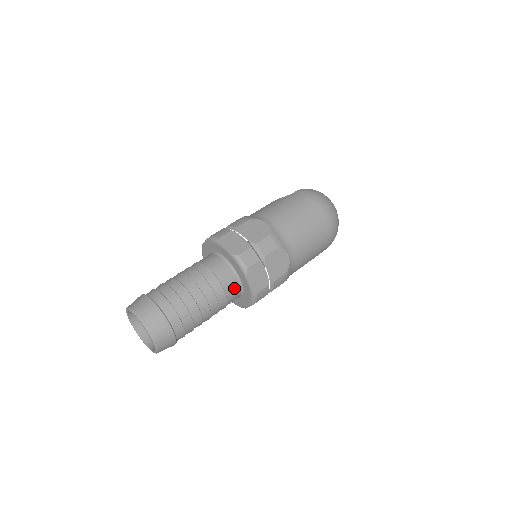
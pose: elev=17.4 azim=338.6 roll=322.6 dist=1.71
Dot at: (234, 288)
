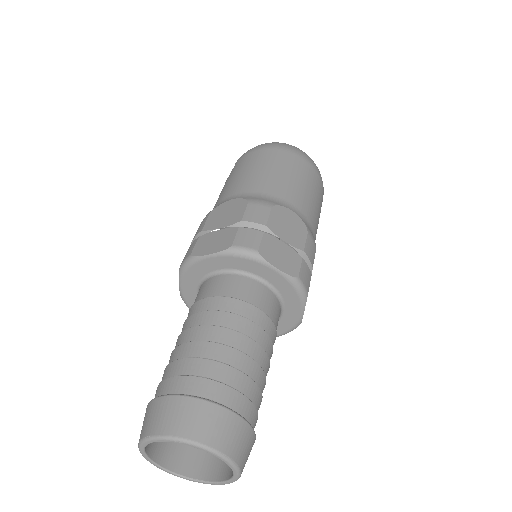
Dot at: (264, 296)
